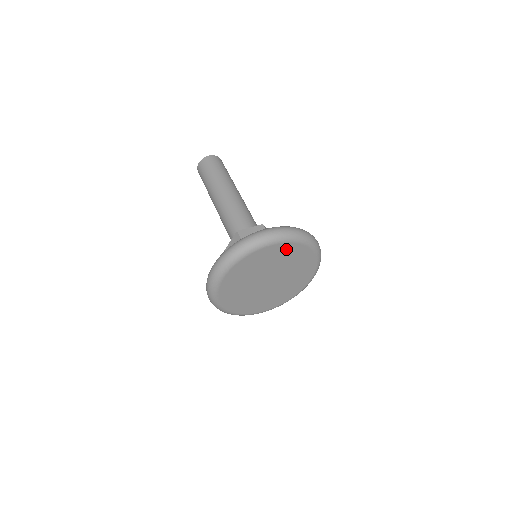
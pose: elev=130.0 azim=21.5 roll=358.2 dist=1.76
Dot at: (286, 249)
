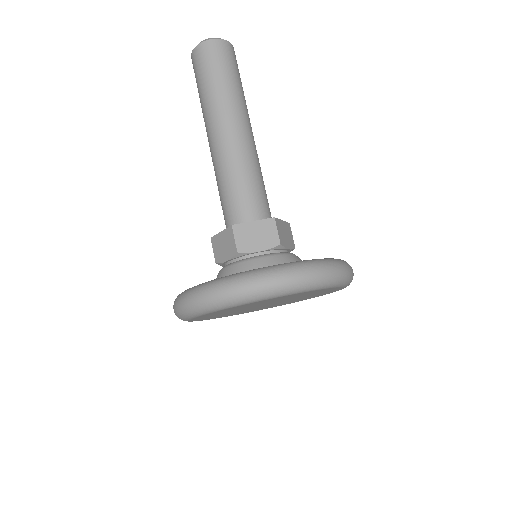
Dot at: (299, 294)
